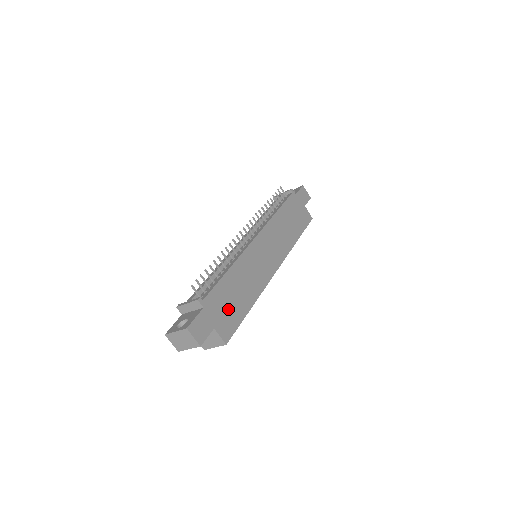
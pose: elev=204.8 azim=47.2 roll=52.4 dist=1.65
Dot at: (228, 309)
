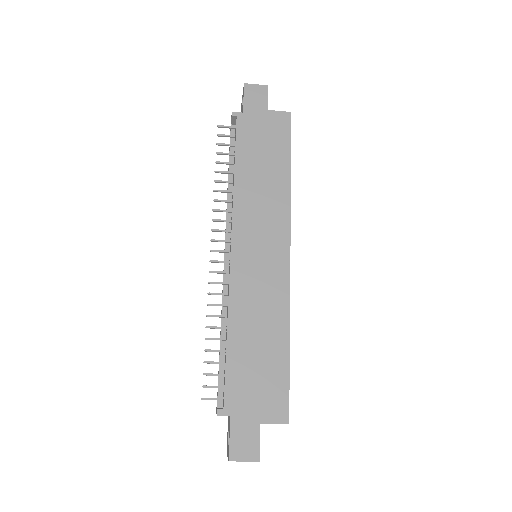
Dot at: (261, 381)
